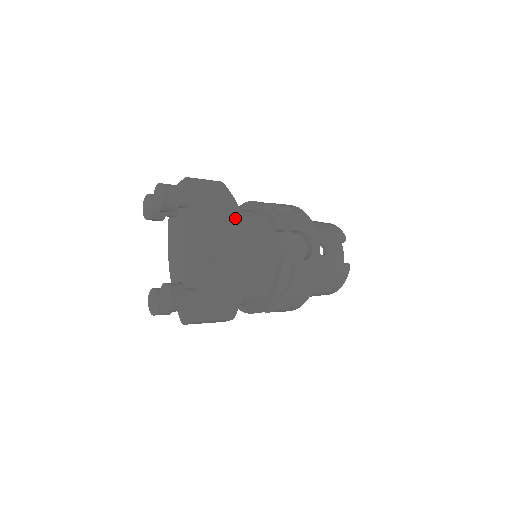
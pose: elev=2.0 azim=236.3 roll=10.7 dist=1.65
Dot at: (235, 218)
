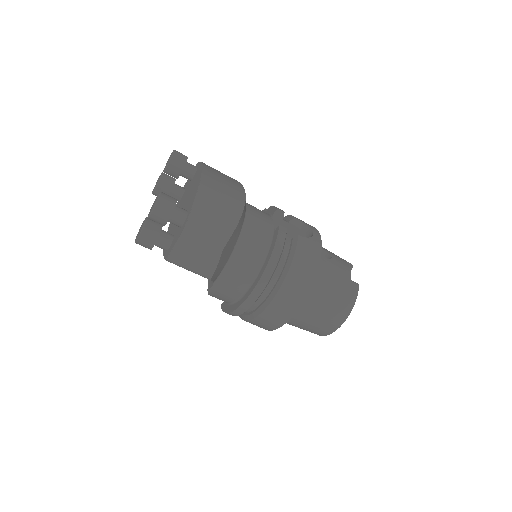
Dot at: (235, 183)
